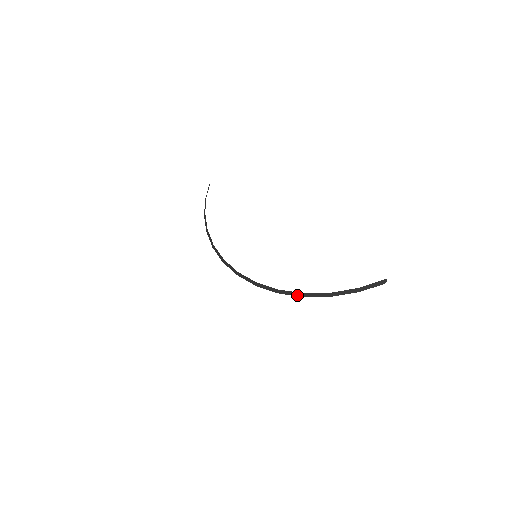
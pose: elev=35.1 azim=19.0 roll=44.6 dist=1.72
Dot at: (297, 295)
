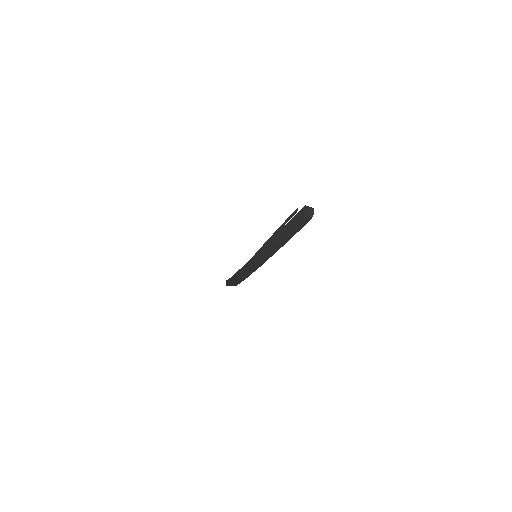
Dot at: (234, 279)
